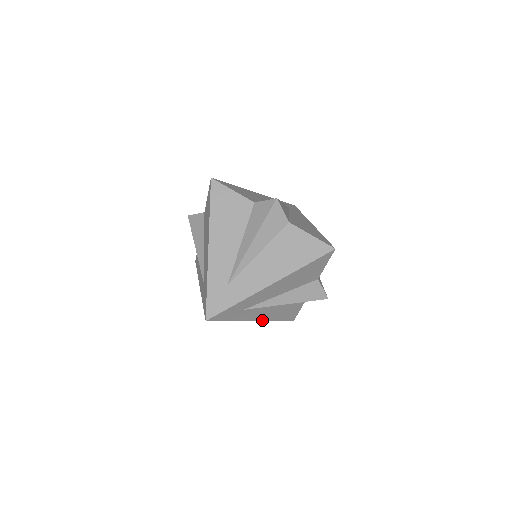
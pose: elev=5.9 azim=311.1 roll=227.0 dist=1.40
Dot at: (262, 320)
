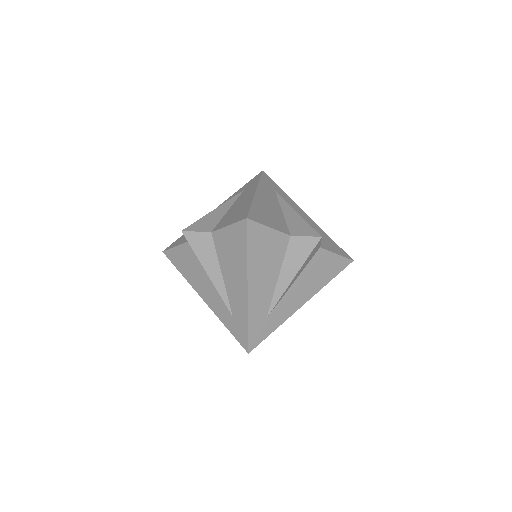
Dot at: occluded
